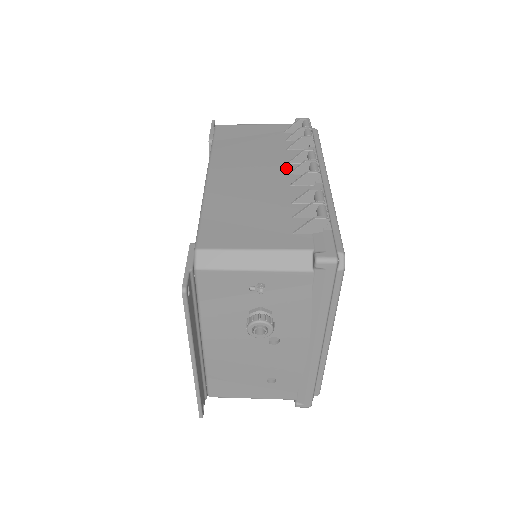
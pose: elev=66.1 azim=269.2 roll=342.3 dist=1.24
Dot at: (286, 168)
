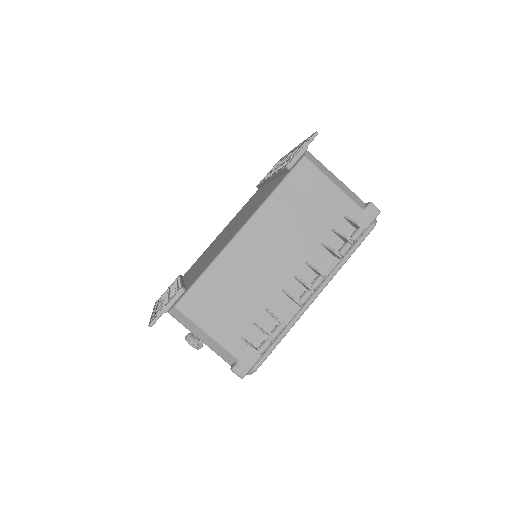
Dot at: (298, 268)
